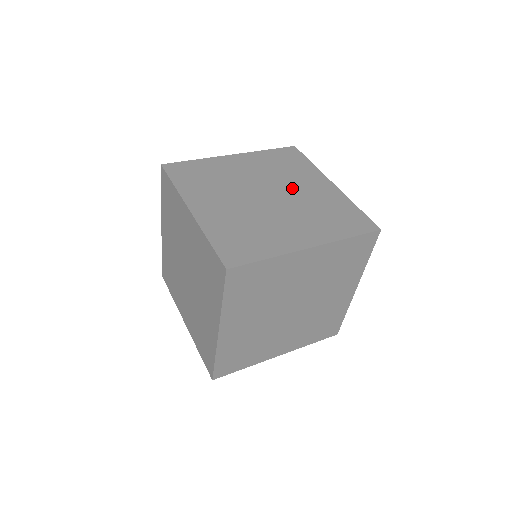
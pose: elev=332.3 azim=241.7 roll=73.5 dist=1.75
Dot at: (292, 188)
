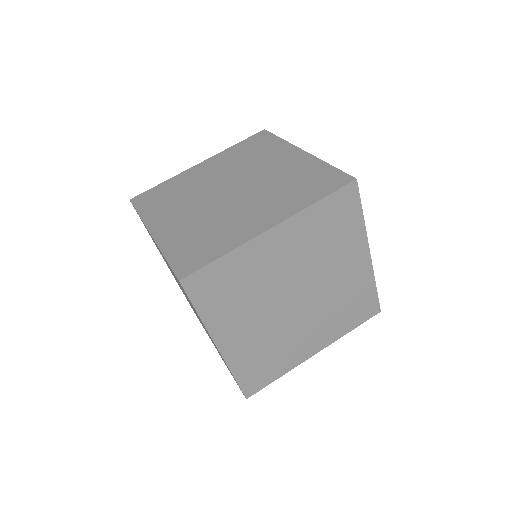
Dot at: (257, 173)
